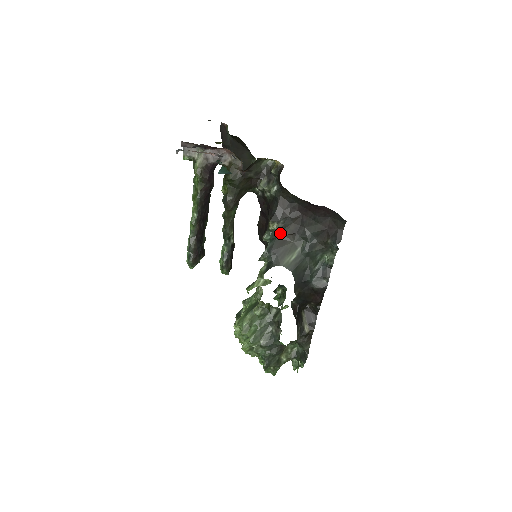
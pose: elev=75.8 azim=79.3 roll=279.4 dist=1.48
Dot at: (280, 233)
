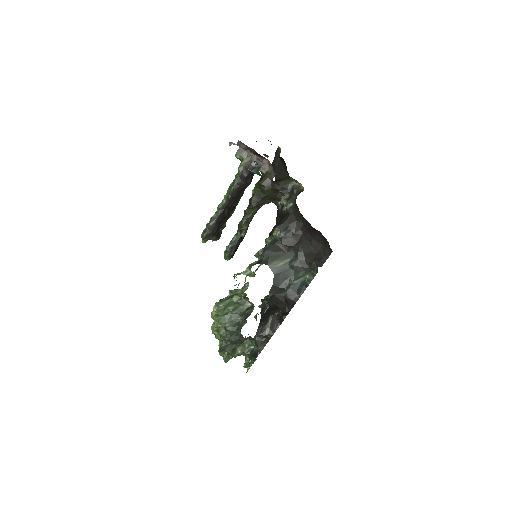
Dot at: (280, 241)
